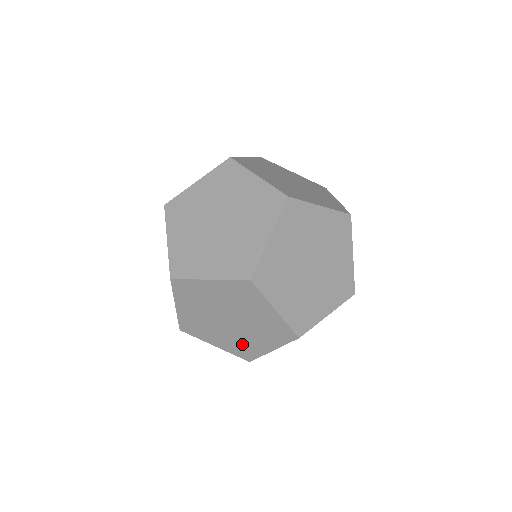
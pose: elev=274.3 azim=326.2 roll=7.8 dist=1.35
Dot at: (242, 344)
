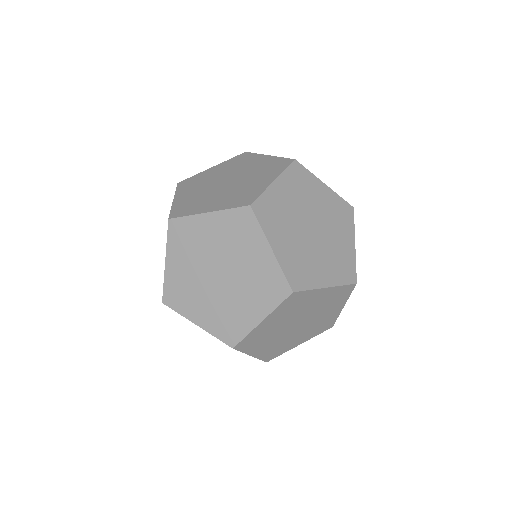
Dot at: occluded
